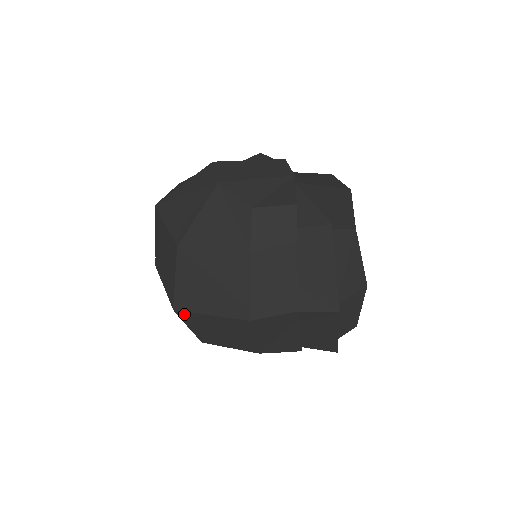
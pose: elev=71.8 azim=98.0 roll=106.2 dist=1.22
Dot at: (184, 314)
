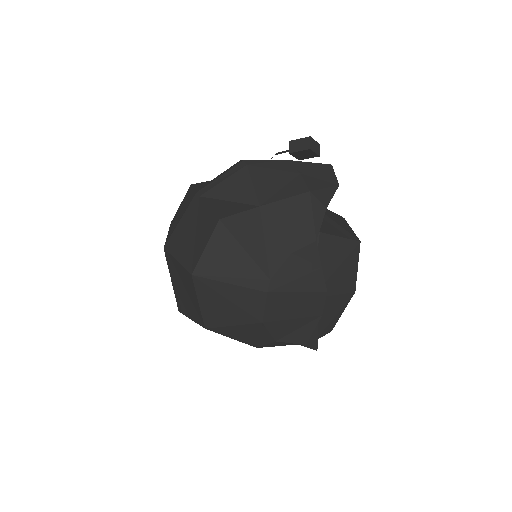
Dot at: occluded
